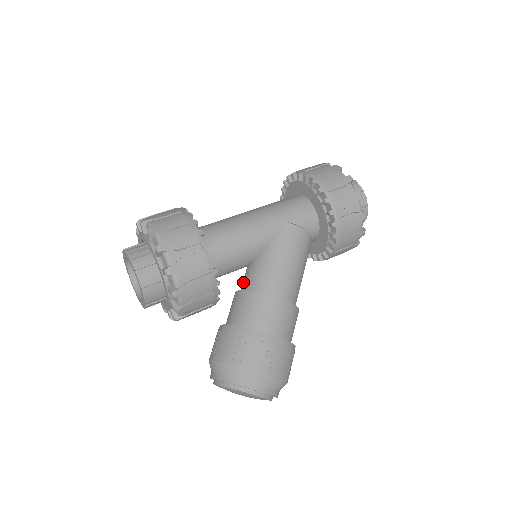
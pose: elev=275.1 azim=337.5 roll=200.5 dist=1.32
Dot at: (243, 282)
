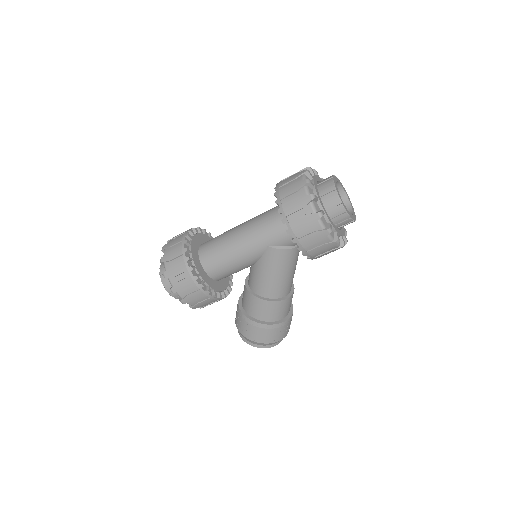
Dot at: (249, 274)
